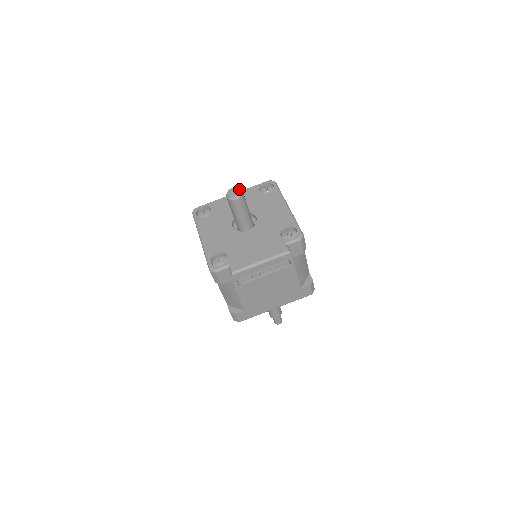
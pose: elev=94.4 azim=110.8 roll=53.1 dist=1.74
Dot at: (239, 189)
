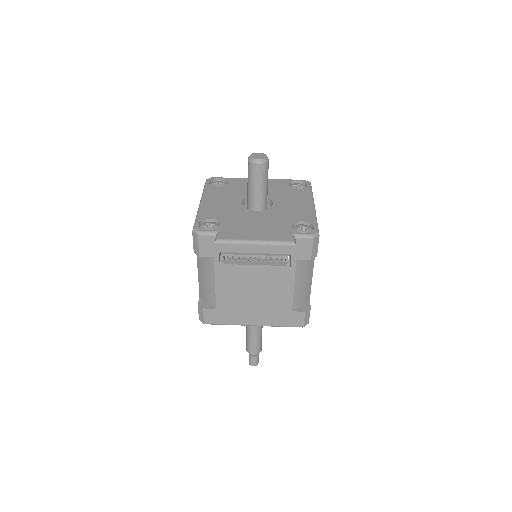
Dot at: (265, 155)
